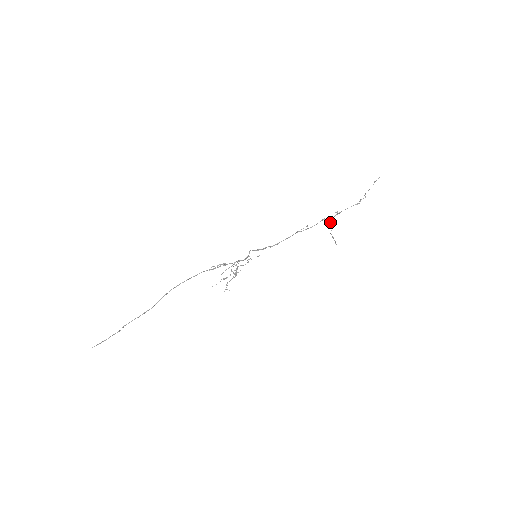
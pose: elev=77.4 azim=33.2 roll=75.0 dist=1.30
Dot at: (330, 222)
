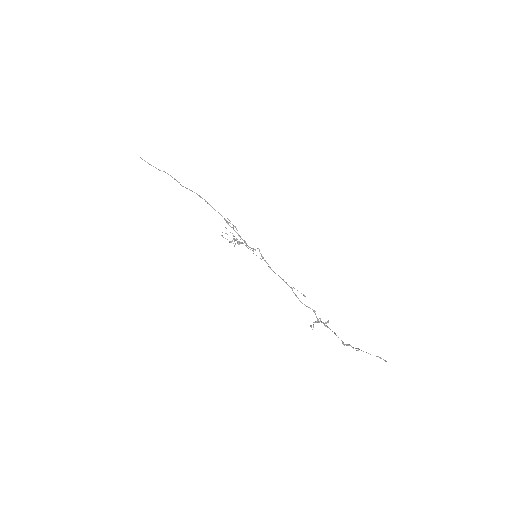
Dot at: (320, 318)
